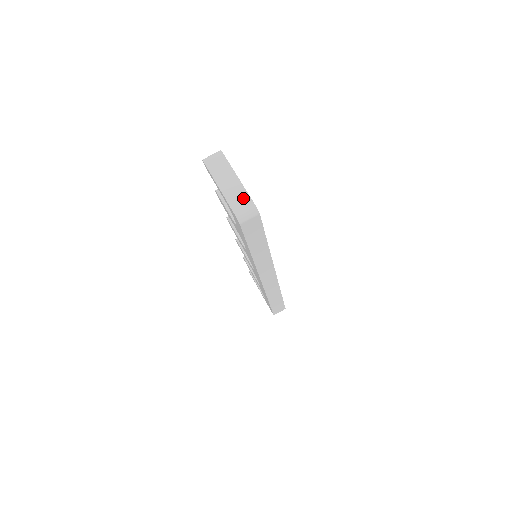
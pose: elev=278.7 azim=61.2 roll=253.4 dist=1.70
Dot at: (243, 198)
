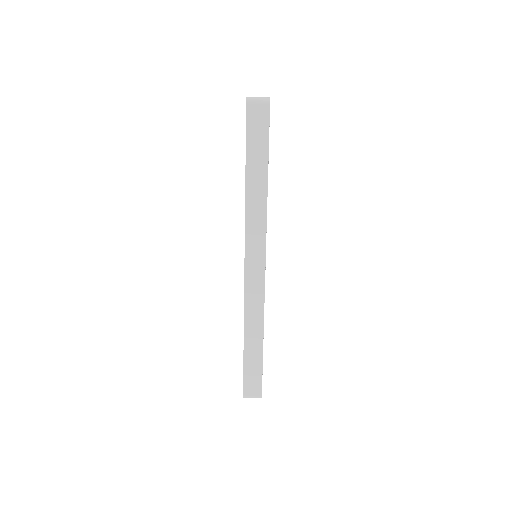
Dot at: occluded
